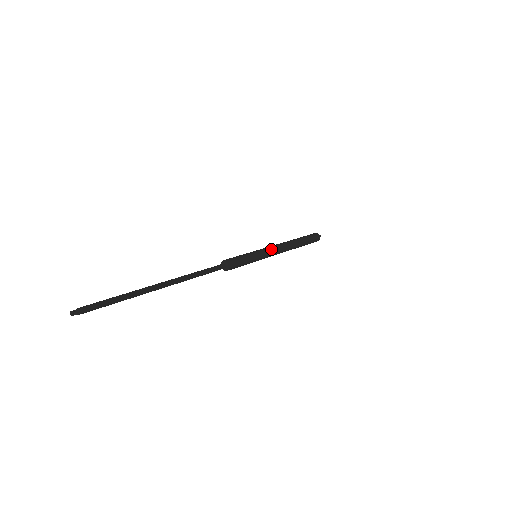
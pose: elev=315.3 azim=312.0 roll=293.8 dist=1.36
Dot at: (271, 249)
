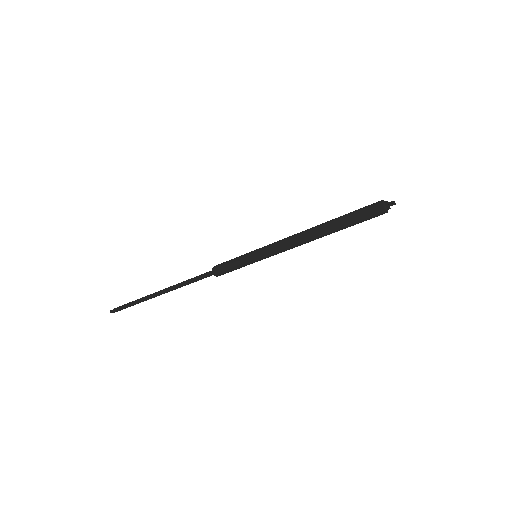
Dot at: (272, 248)
